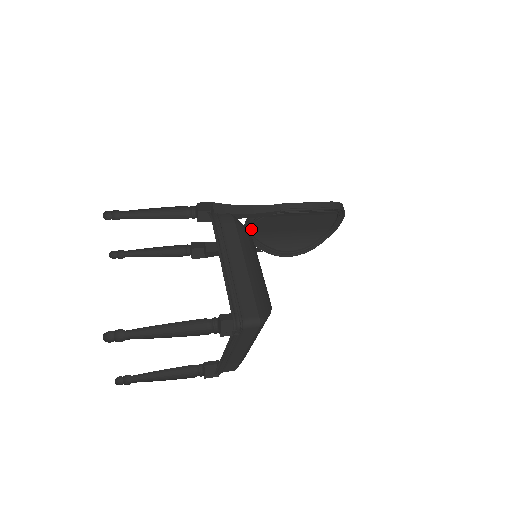
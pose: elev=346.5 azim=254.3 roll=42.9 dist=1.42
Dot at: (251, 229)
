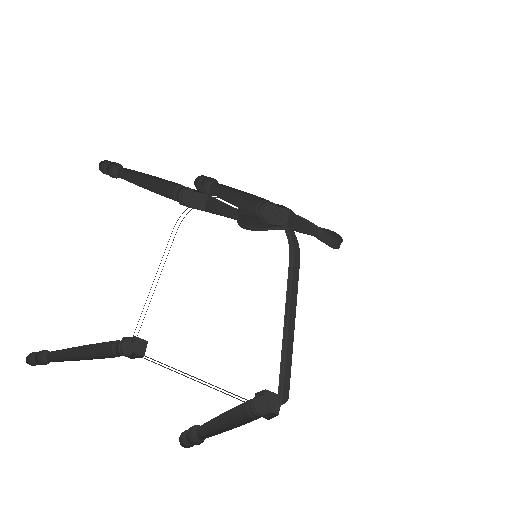
Dot at: occluded
